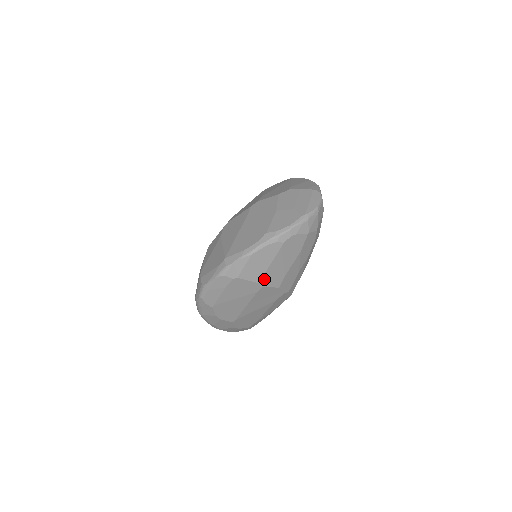
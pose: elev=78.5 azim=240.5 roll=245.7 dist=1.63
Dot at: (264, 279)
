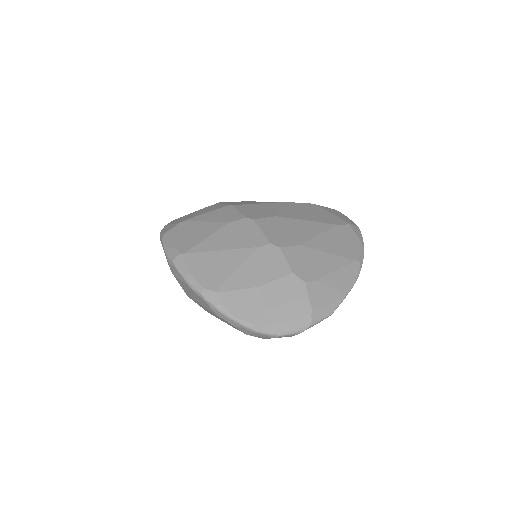
Dot at: occluded
